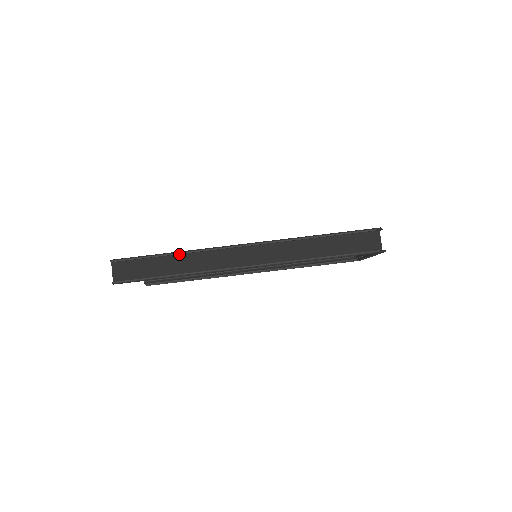
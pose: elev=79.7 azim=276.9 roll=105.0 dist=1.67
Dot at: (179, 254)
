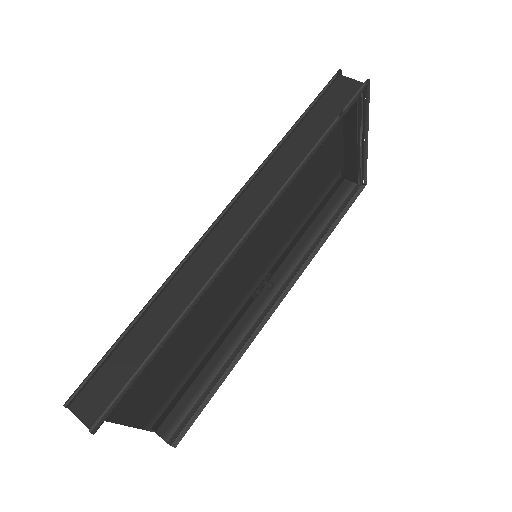
Dot at: (151, 306)
